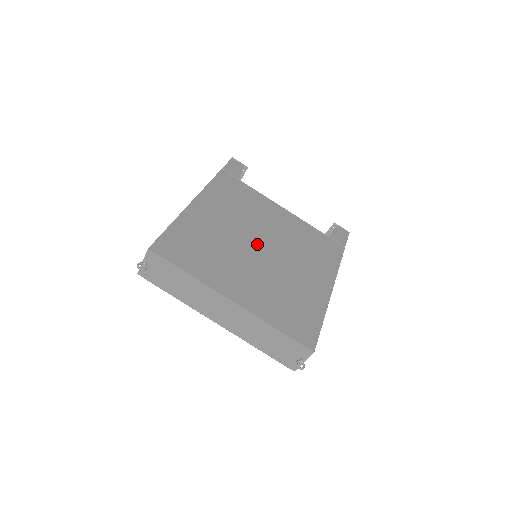
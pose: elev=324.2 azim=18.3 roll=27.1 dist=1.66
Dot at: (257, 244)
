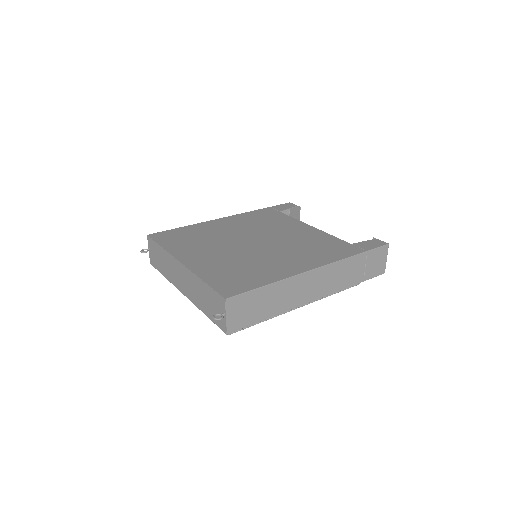
Dot at: (250, 241)
